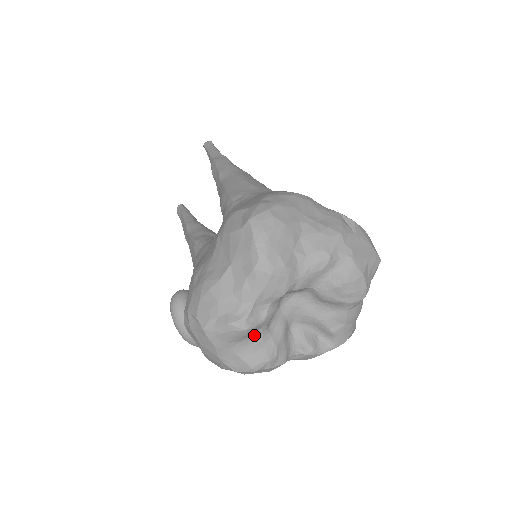
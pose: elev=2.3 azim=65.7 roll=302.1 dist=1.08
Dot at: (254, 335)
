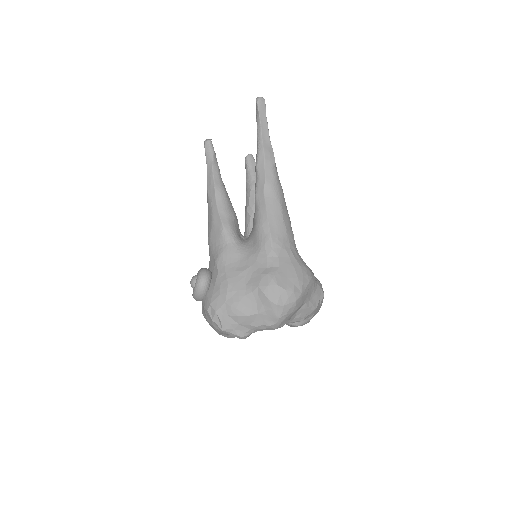
Dot at: occluded
